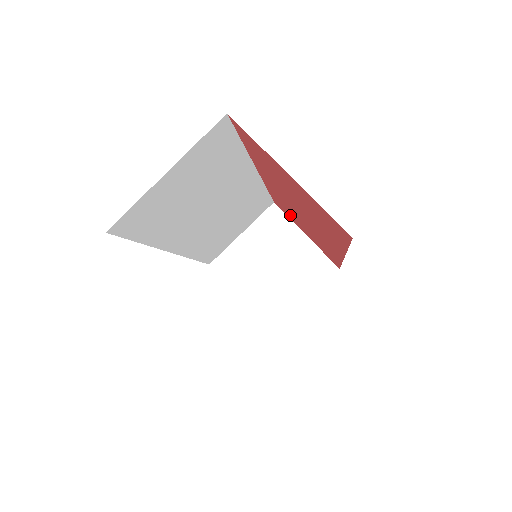
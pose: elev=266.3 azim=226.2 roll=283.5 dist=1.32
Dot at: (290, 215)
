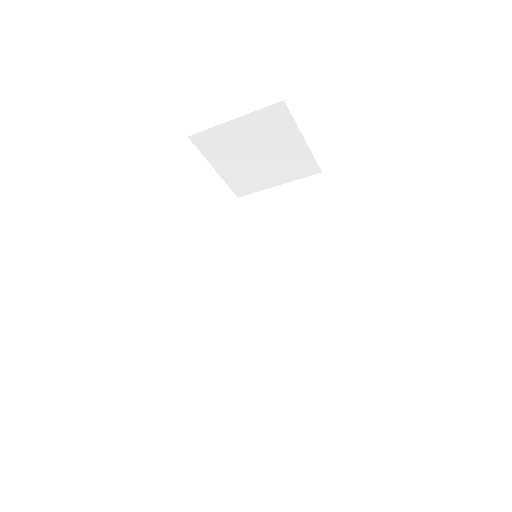
Dot at: occluded
